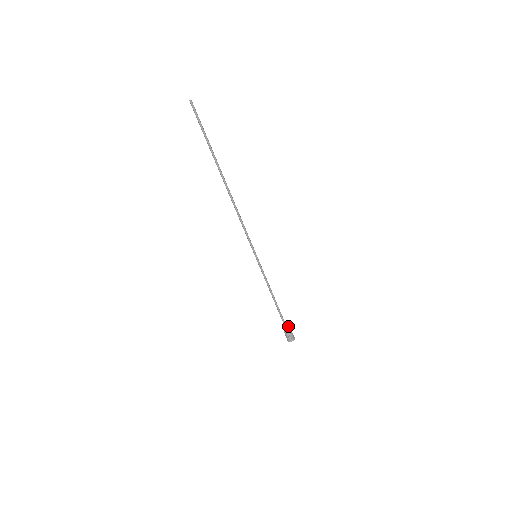
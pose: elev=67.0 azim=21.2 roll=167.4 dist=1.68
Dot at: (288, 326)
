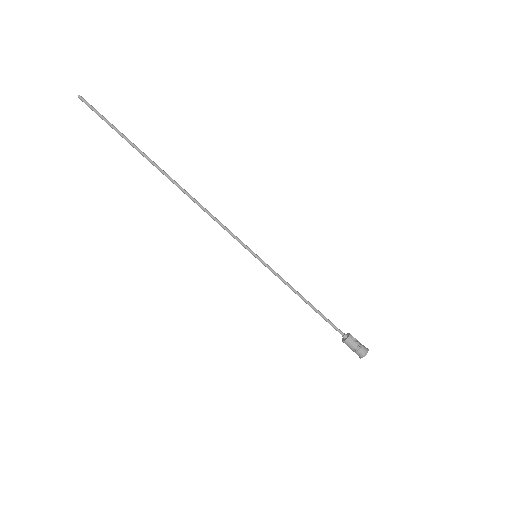
Dot at: (348, 337)
